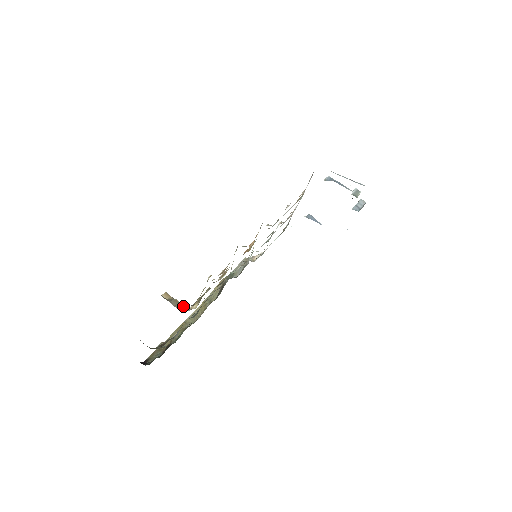
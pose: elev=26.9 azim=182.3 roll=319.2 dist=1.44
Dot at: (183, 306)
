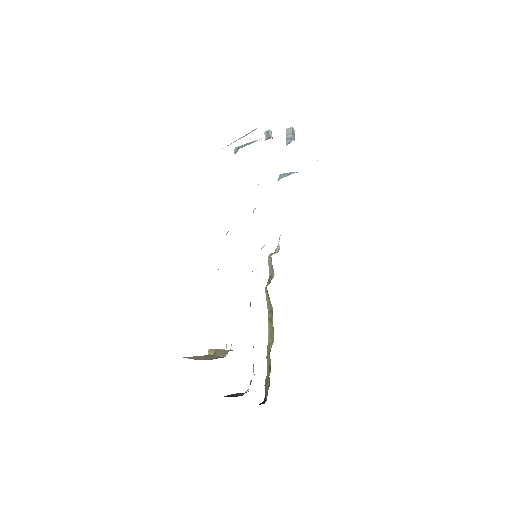
Dot at: (225, 350)
